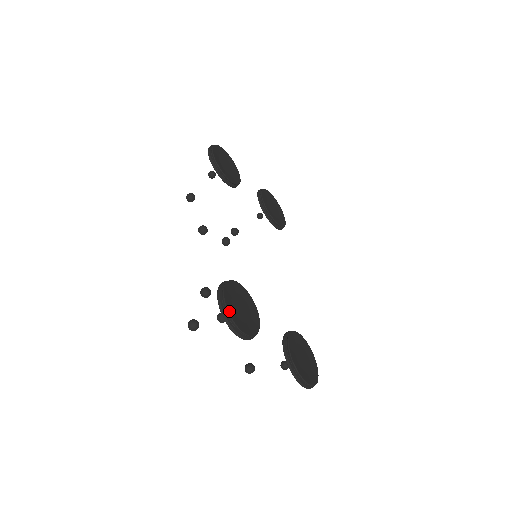
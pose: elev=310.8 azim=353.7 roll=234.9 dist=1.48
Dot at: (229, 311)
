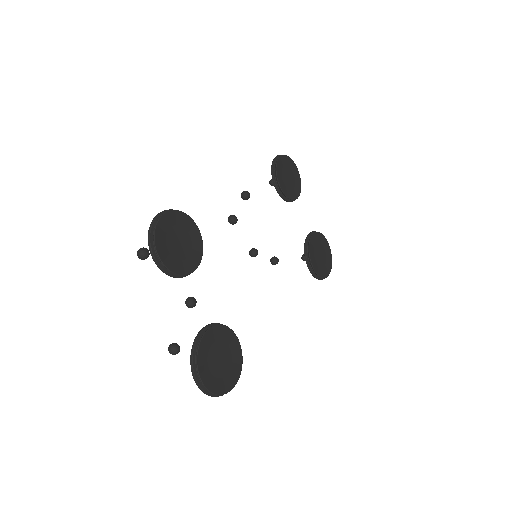
Dot at: (159, 225)
